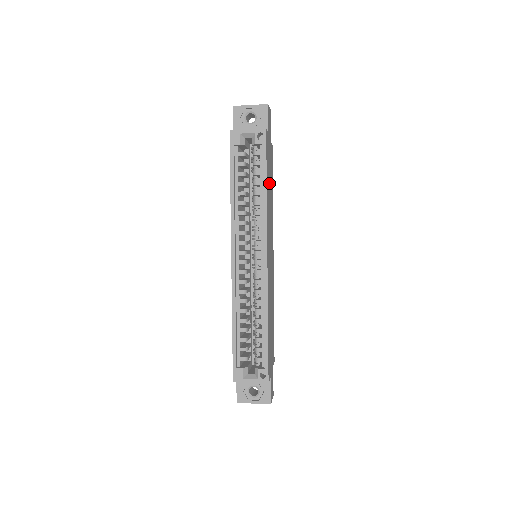
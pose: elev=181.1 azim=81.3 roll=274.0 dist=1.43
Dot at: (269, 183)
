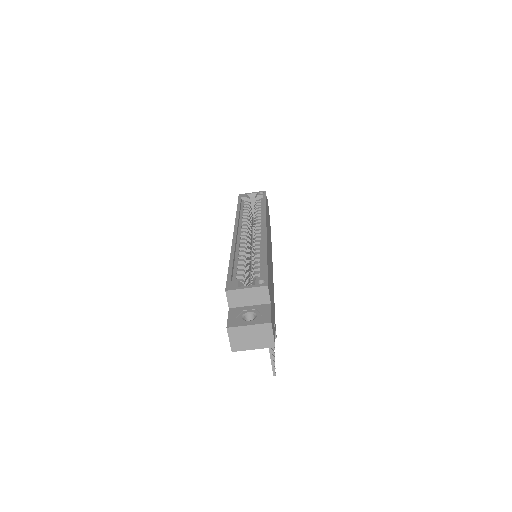
Dot at: (268, 220)
